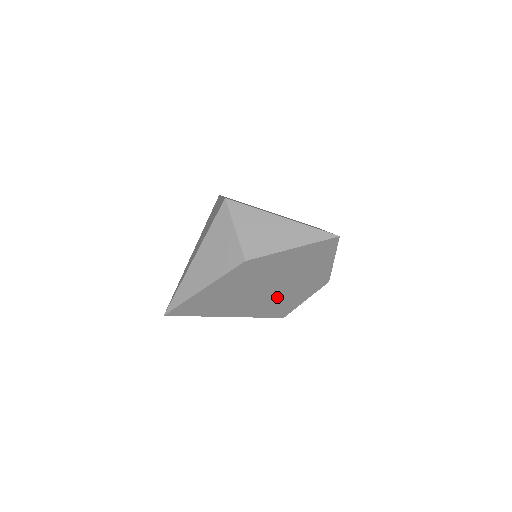
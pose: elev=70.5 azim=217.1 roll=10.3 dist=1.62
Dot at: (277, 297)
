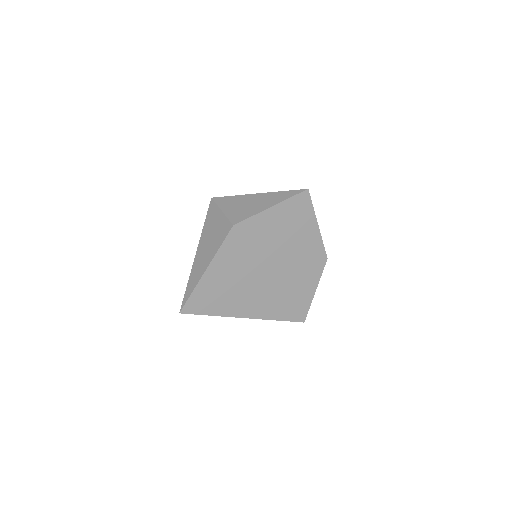
Dot at: (284, 284)
